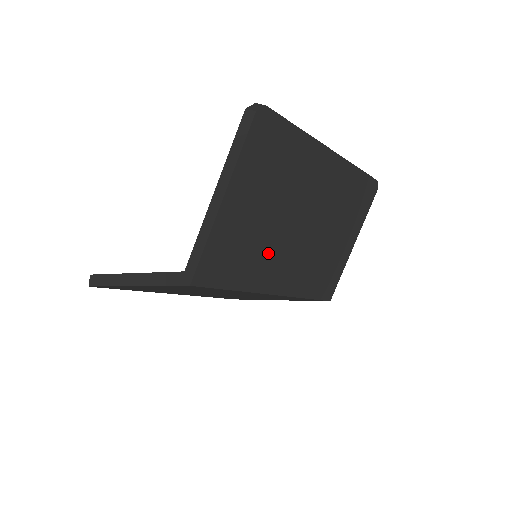
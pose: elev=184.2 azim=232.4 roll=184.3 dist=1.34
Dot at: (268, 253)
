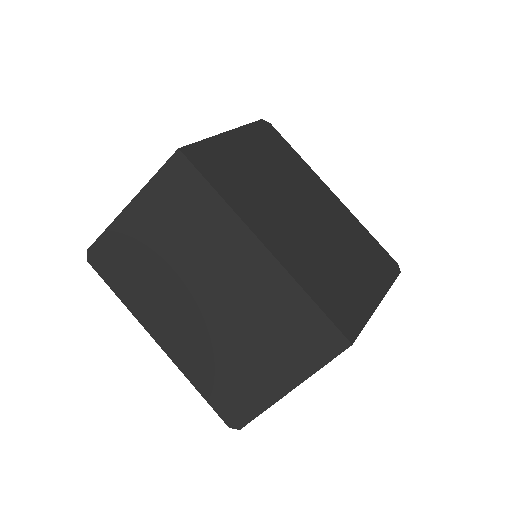
Dot at: (261, 201)
